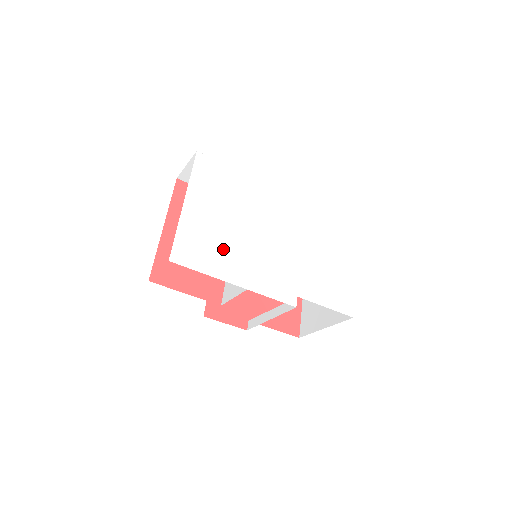
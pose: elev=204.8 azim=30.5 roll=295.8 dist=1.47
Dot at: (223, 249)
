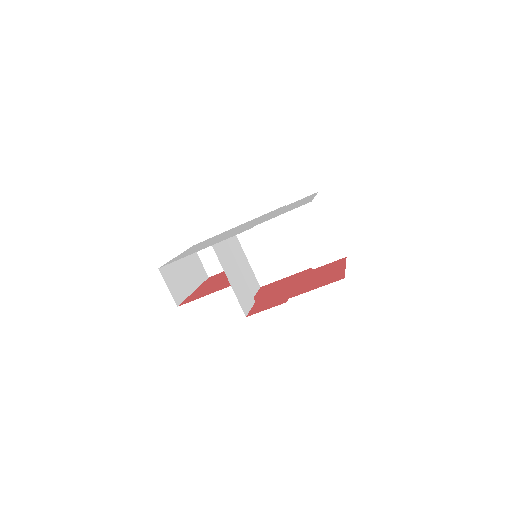
Dot at: occluded
